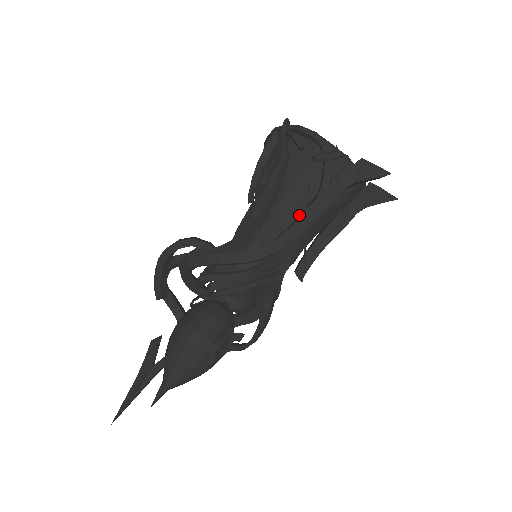
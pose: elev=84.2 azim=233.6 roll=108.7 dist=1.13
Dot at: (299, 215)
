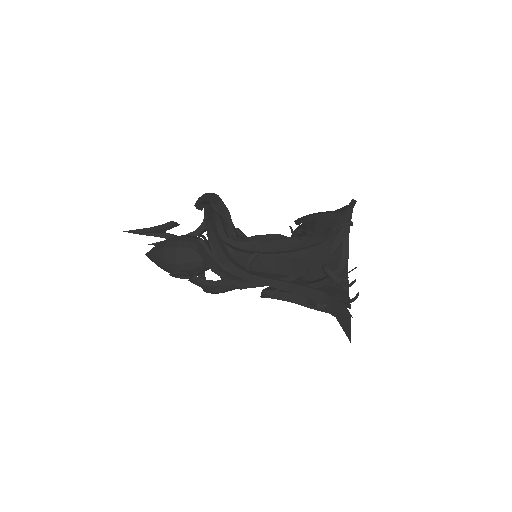
Dot at: (282, 279)
